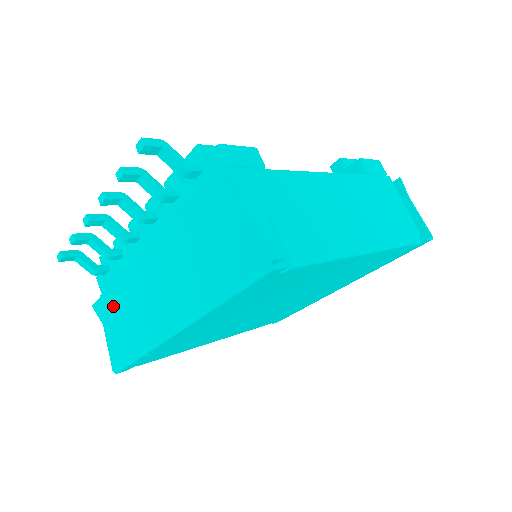
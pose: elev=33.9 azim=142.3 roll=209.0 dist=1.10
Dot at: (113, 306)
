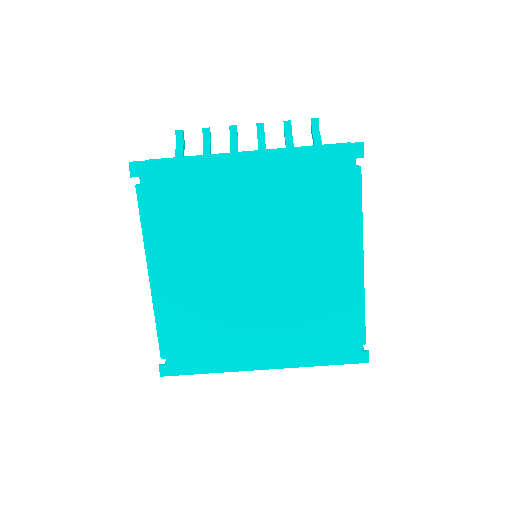
Dot at: occluded
